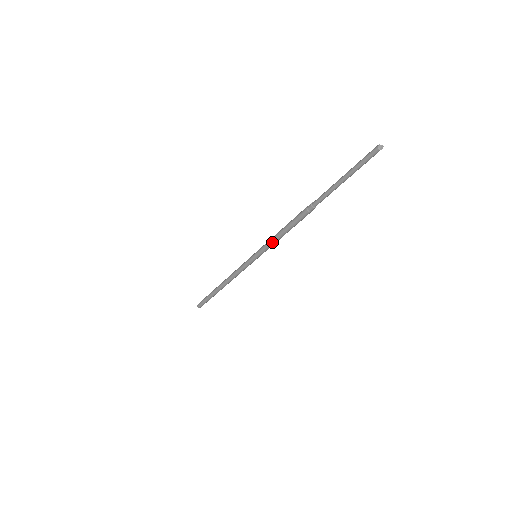
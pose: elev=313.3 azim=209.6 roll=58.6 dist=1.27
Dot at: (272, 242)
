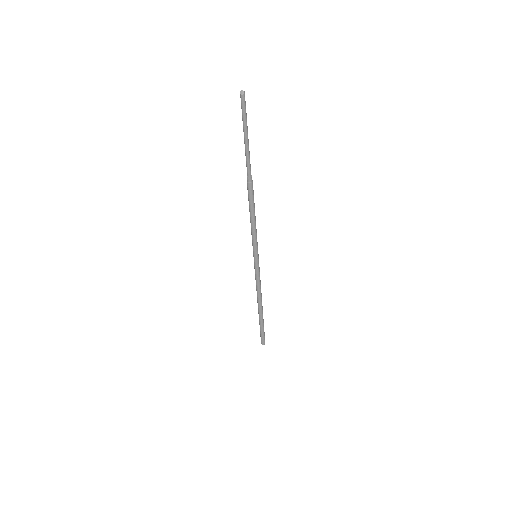
Dot at: (252, 232)
